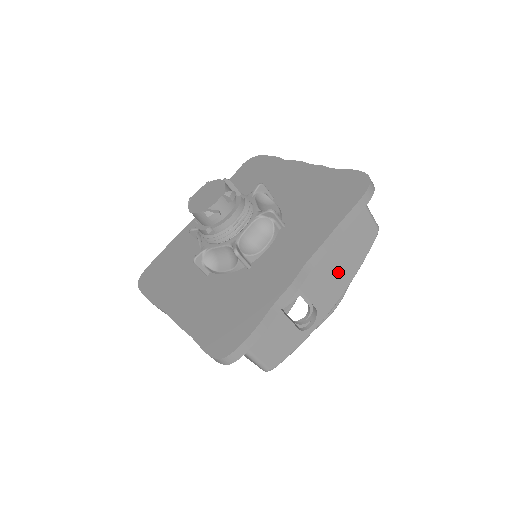
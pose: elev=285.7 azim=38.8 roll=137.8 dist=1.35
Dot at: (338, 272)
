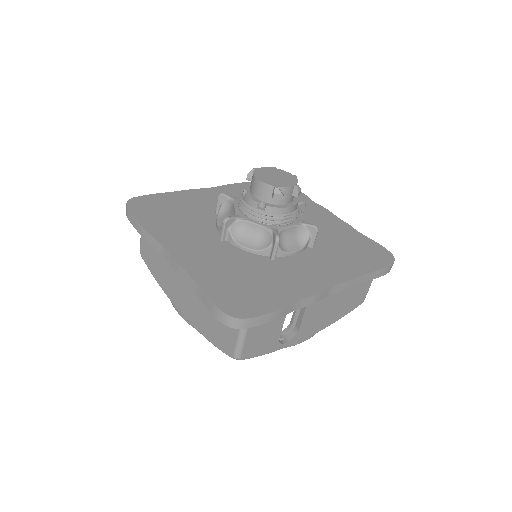
Dot at: (328, 312)
